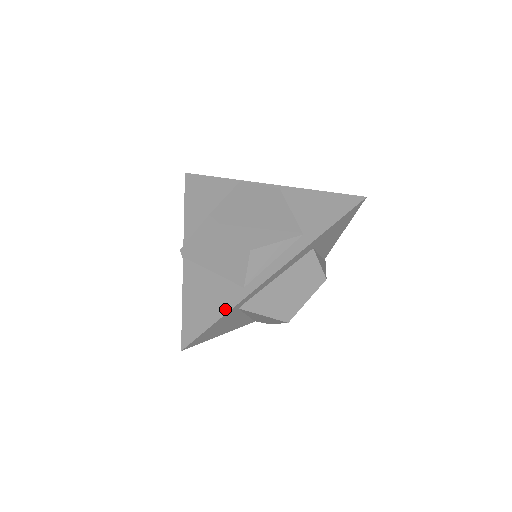
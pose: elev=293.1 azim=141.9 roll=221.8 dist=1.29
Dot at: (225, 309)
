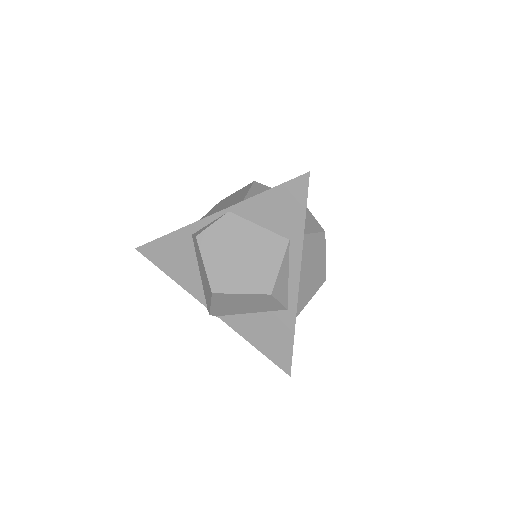
Dot at: (290, 333)
